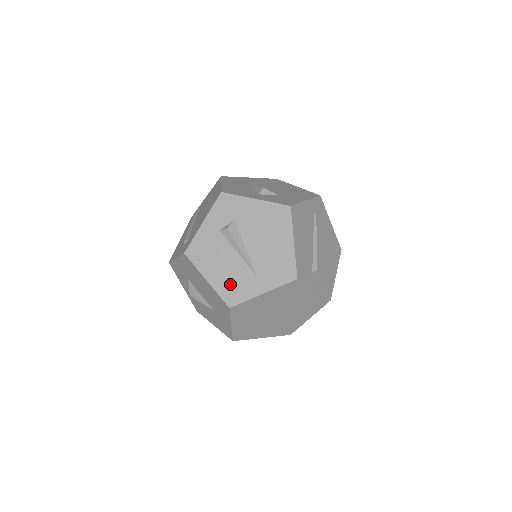
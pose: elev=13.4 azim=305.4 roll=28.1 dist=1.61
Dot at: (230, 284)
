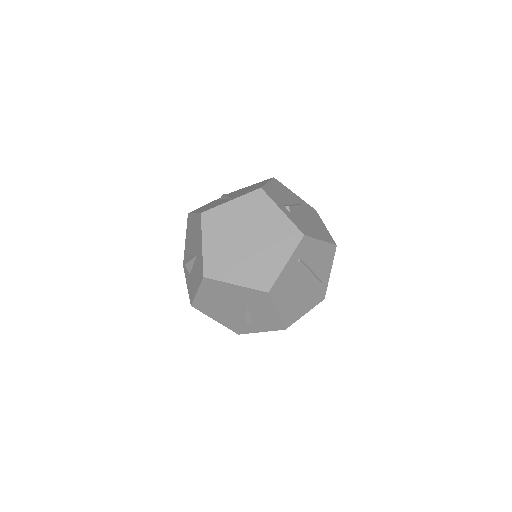
Dot at: (210, 207)
